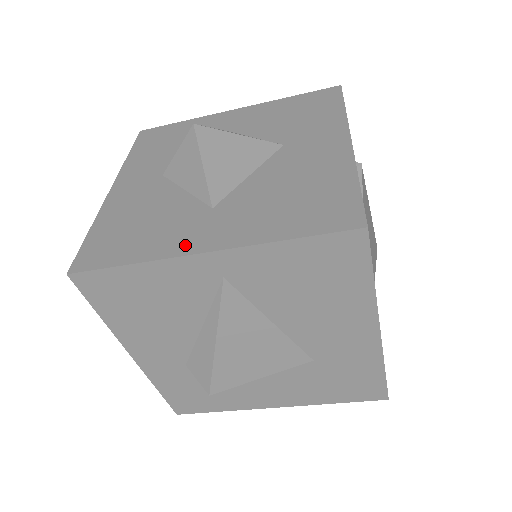
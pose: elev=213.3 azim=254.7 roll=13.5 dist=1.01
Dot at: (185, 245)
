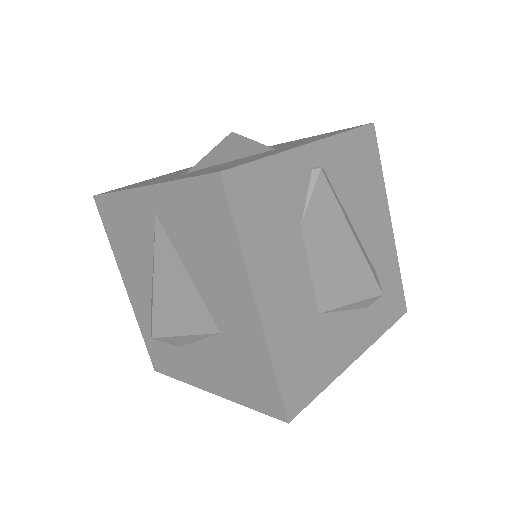
Dot at: occluded
